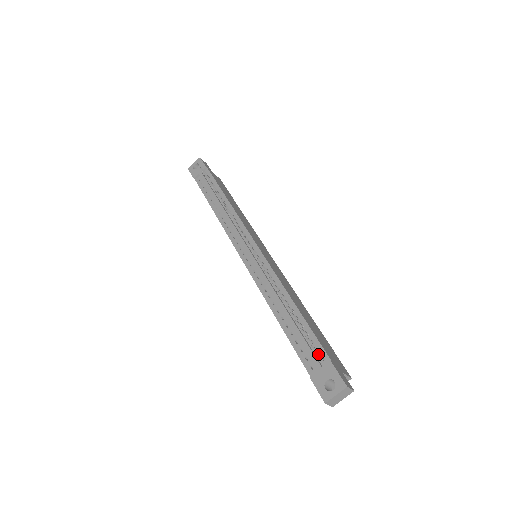
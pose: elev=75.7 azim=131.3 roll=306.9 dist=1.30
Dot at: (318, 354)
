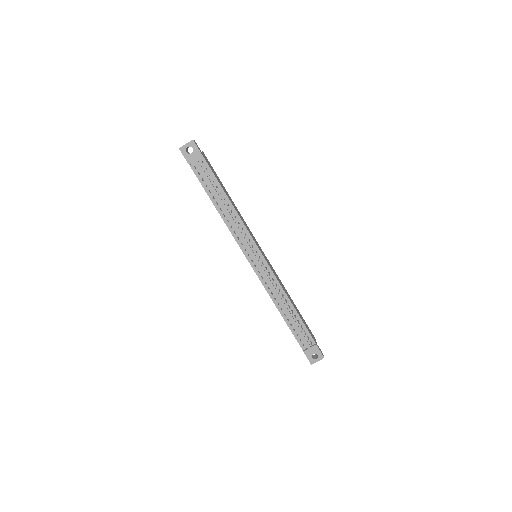
Dot at: occluded
